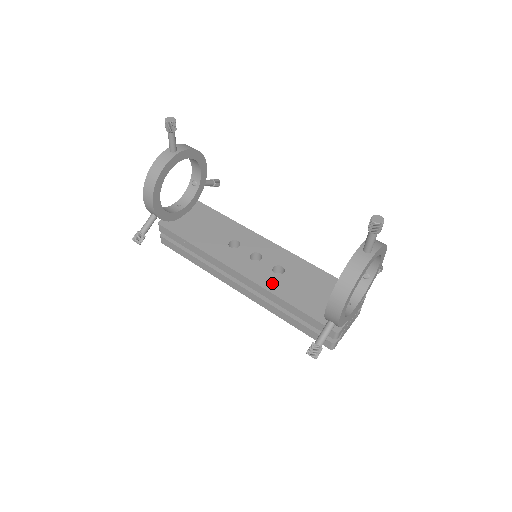
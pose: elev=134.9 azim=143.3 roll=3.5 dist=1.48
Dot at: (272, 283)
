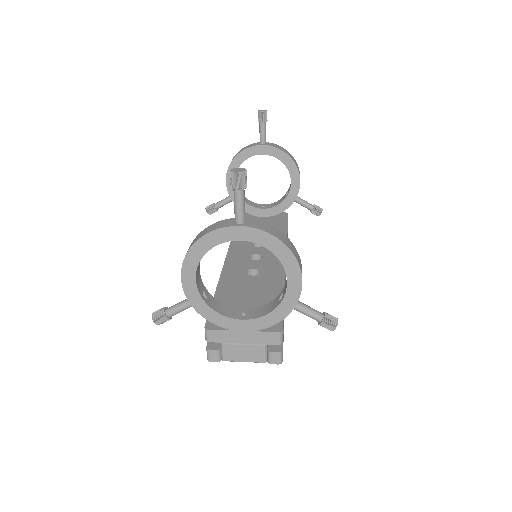
Dot at: (232, 274)
